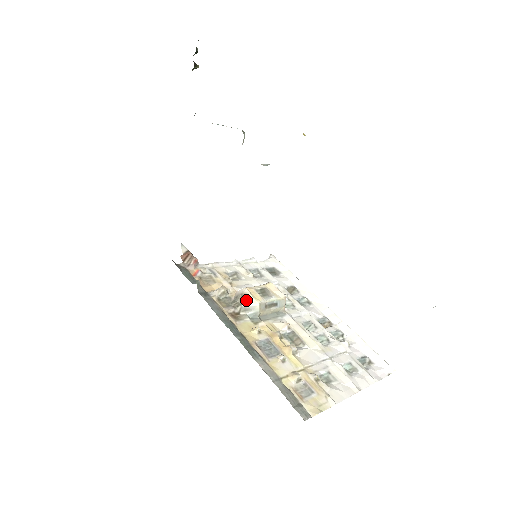
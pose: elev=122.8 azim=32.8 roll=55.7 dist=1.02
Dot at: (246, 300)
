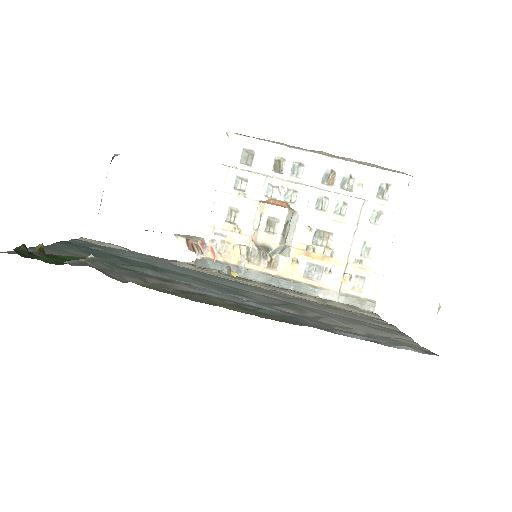
Dot at: (268, 249)
